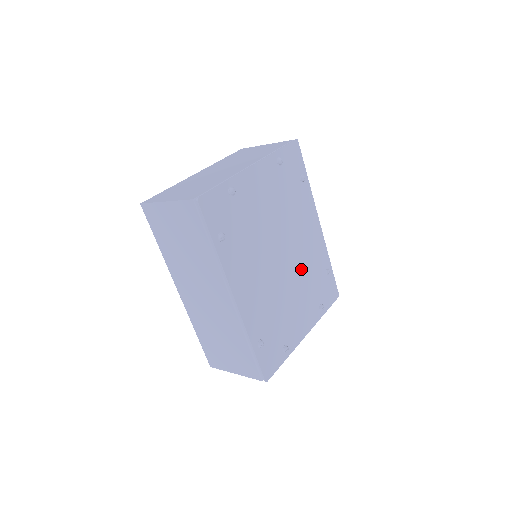
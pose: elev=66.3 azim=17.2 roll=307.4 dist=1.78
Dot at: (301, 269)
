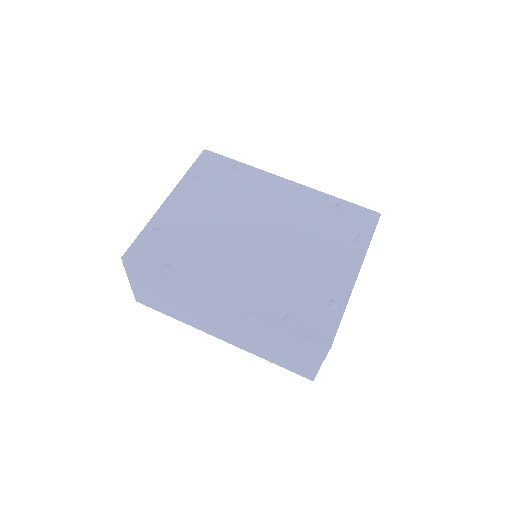
Dot at: (295, 228)
